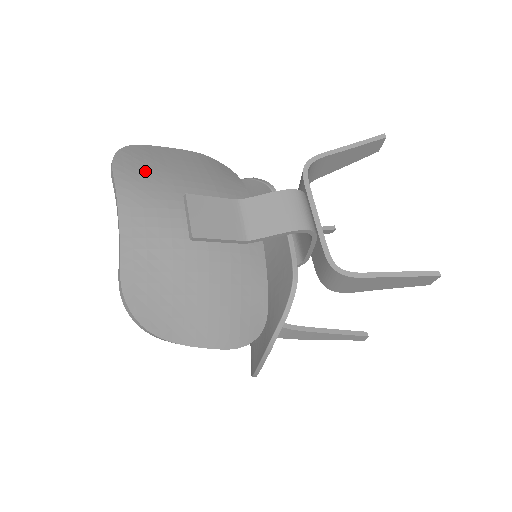
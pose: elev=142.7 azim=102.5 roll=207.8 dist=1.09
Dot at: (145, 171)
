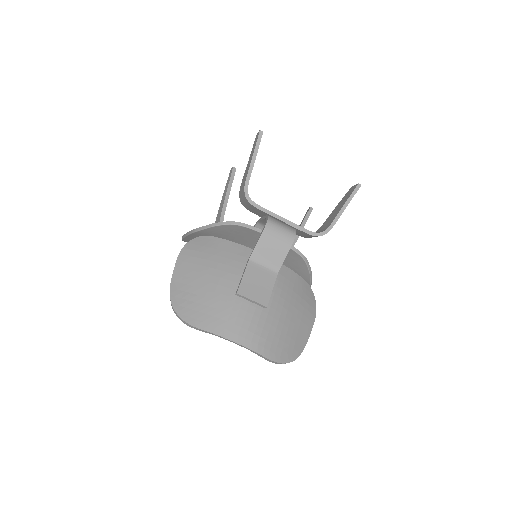
Dot at: (203, 306)
